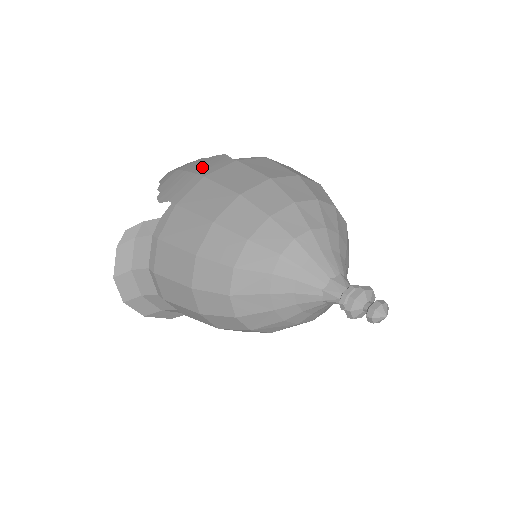
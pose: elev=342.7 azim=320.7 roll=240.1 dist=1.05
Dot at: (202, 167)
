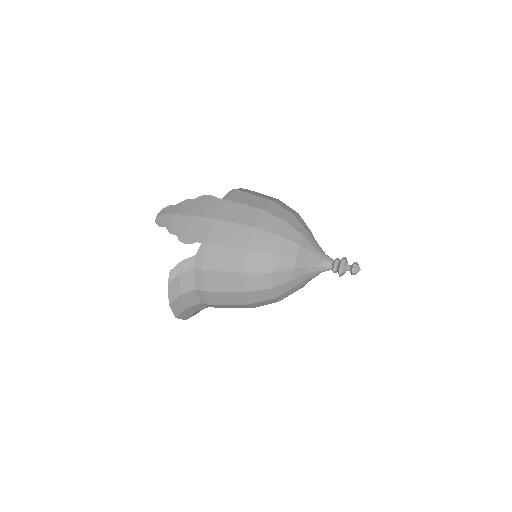
Dot at: (202, 210)
